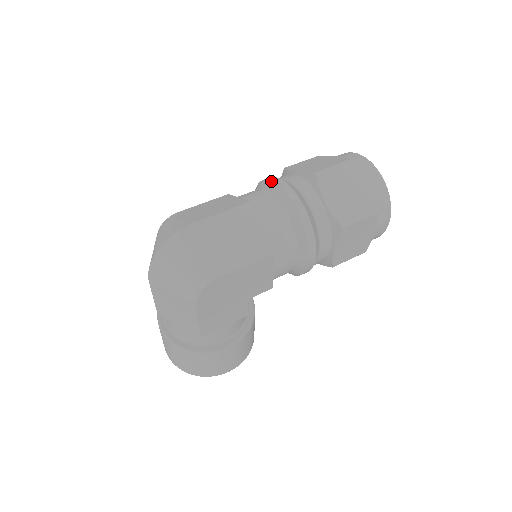
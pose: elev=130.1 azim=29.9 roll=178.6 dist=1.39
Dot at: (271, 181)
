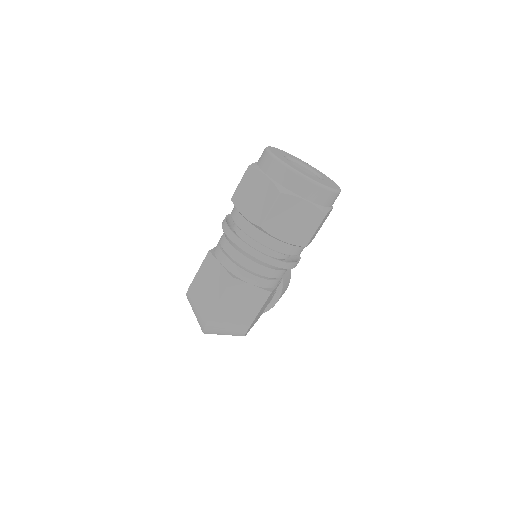
Dot at: (233, 243)
